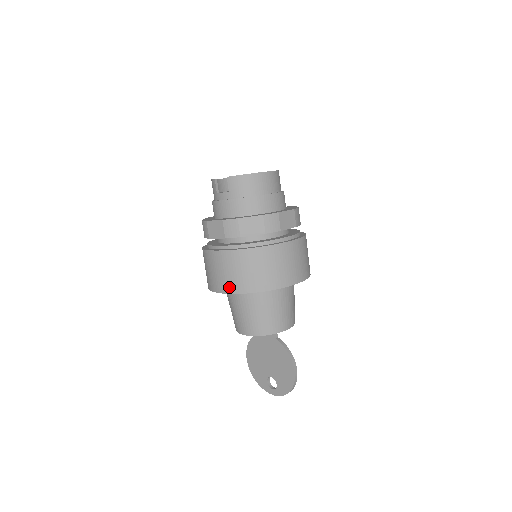
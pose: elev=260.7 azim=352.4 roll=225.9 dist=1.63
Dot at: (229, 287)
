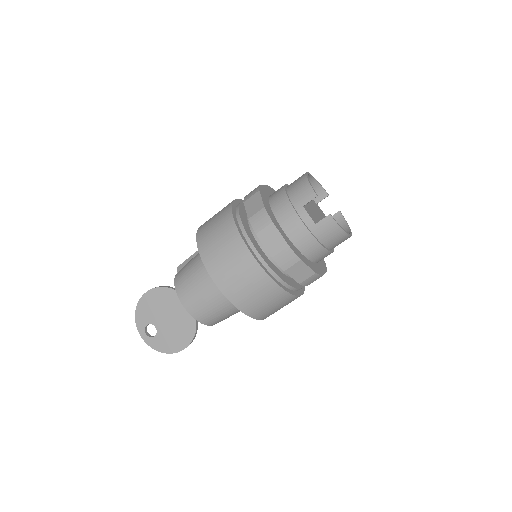
Dot at: (228, 288)
